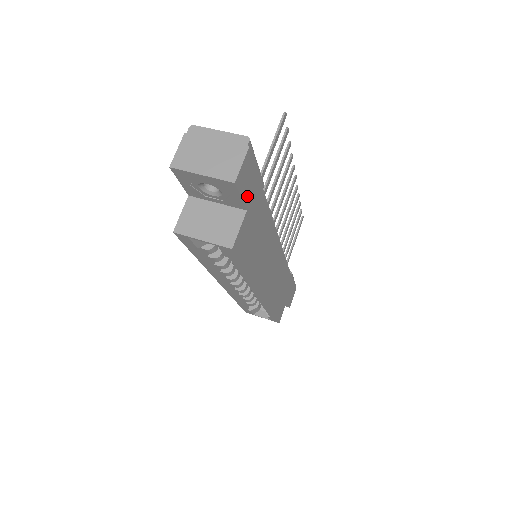
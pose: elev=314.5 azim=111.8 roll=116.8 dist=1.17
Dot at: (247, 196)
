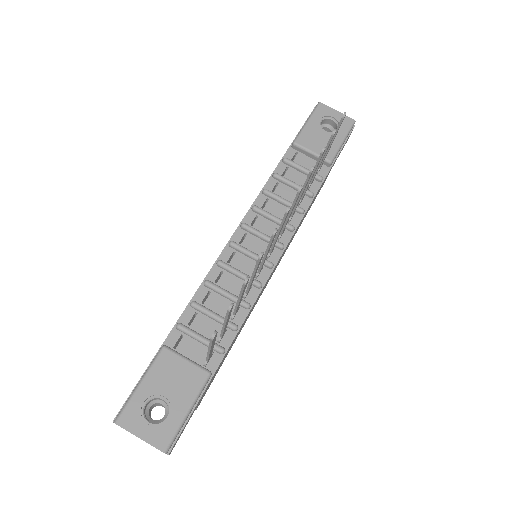
Dot at: (190, 417)
